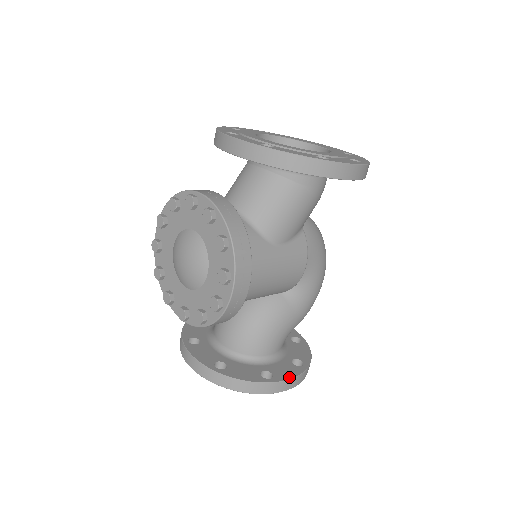
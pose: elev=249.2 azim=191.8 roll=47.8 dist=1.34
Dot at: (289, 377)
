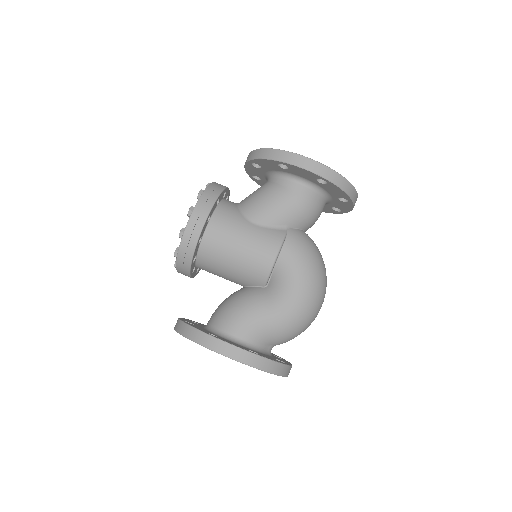
Dot at: (228, 342)
